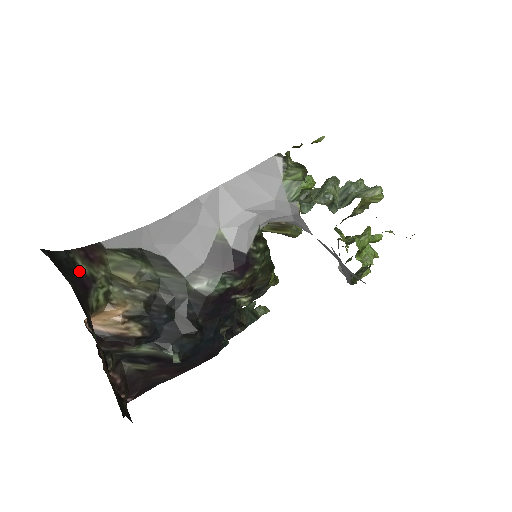
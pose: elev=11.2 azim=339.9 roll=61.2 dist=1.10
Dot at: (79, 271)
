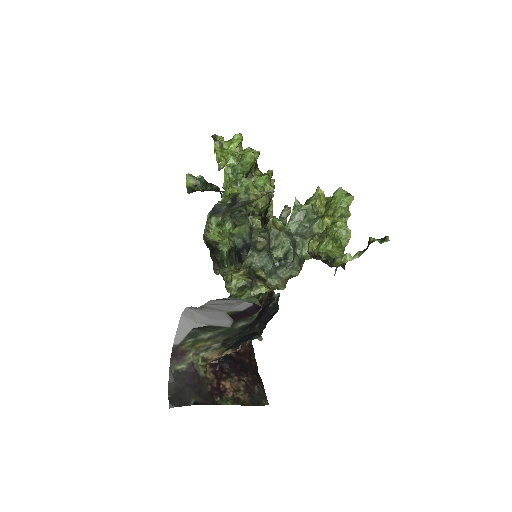
Dot at: (183, 372)
